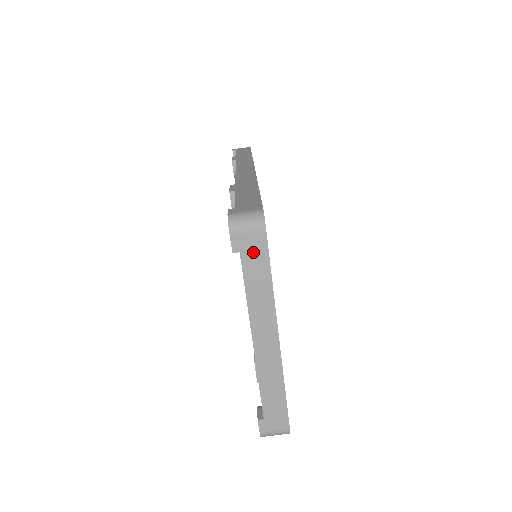
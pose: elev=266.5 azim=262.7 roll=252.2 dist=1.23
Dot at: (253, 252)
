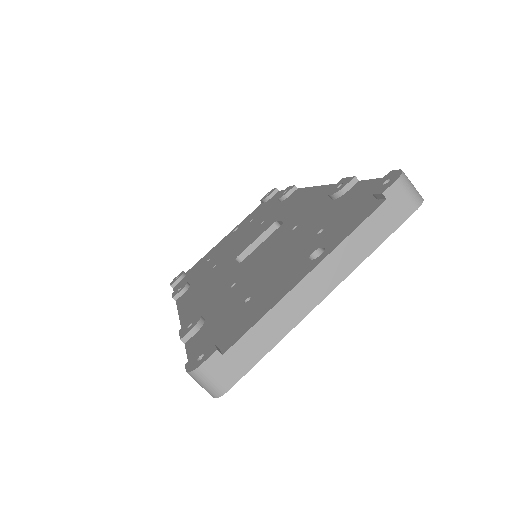
Dot at: (394, 211)
